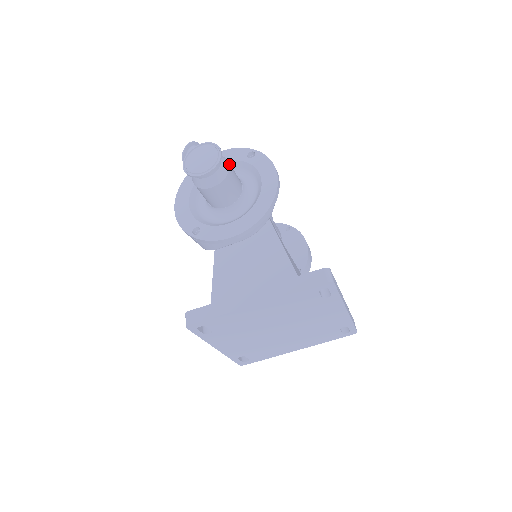
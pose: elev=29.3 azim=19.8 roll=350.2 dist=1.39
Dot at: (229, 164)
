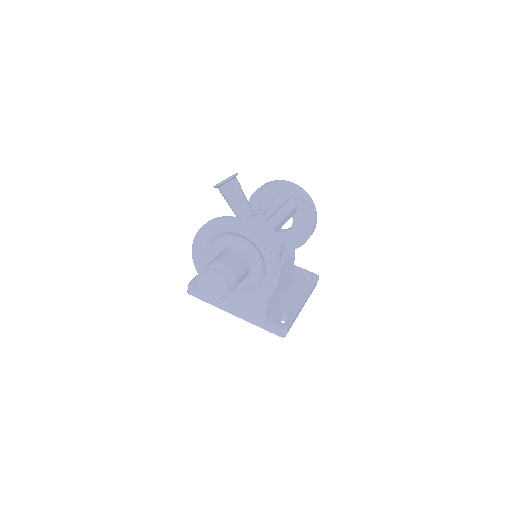
Dot at: (236, 284)
